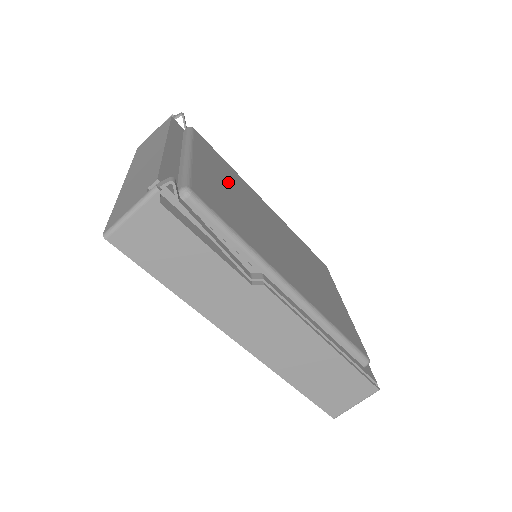
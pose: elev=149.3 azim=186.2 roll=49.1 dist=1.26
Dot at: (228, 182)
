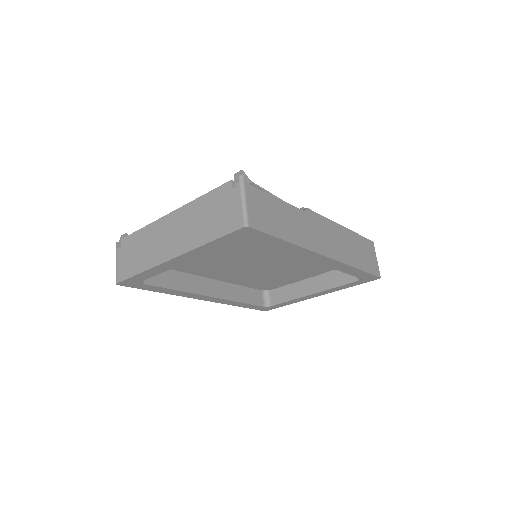
Dot at: occluded
